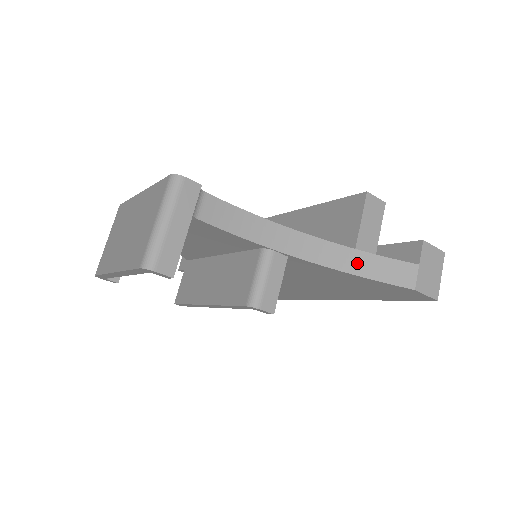
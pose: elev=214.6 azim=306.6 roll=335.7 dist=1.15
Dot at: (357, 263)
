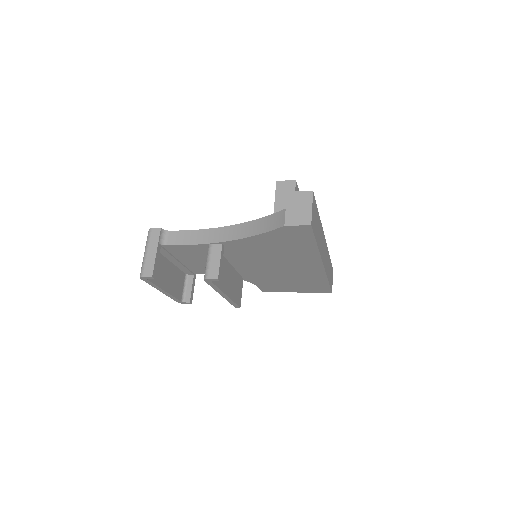
Dot at: (256, 228)
